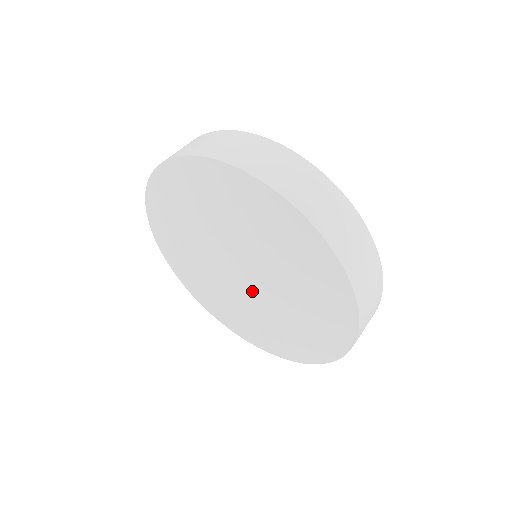
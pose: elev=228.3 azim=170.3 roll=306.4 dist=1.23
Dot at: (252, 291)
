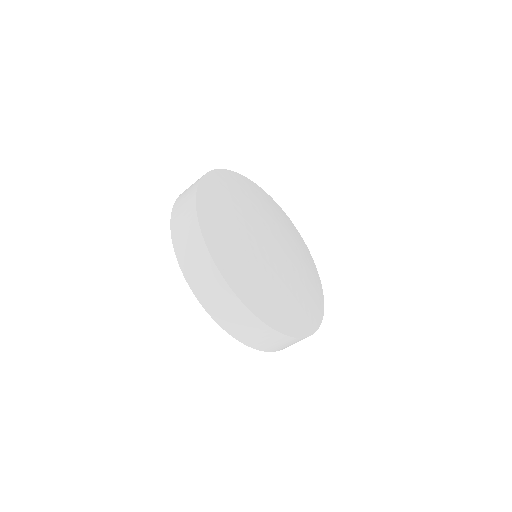
Dot at: occluded
